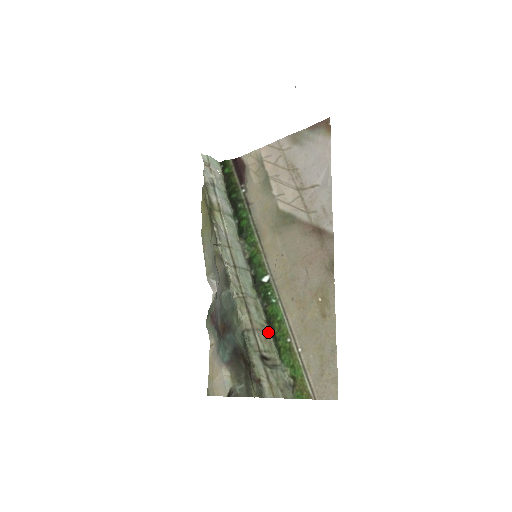
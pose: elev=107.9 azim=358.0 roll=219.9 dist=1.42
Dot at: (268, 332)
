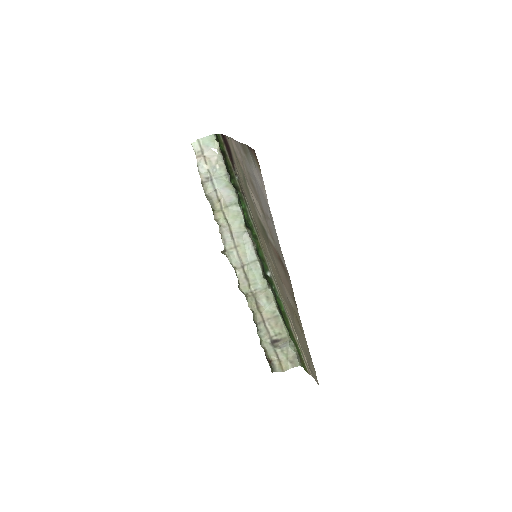
Dot at: (279, 316)
